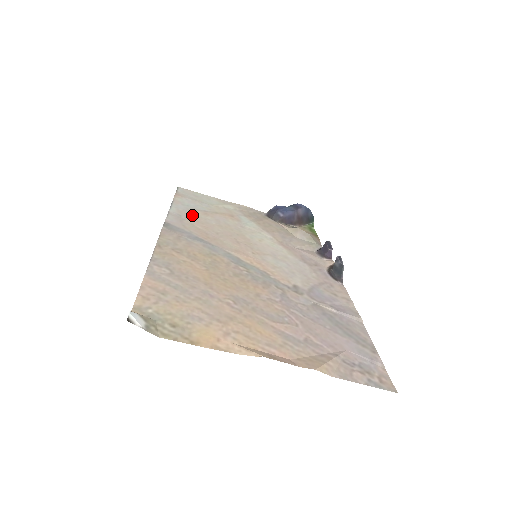
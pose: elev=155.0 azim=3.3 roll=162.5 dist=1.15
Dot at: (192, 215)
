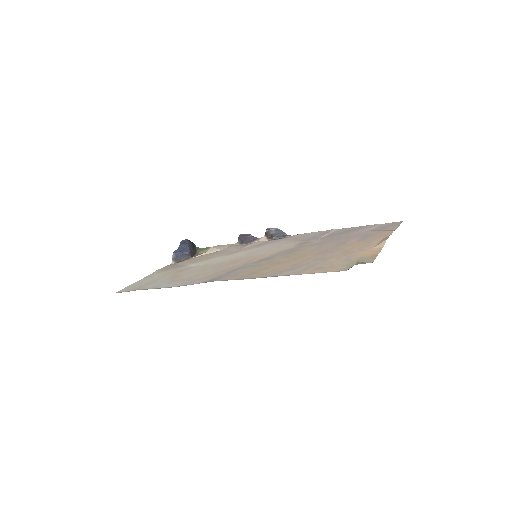
Dot at: (183, 280)
